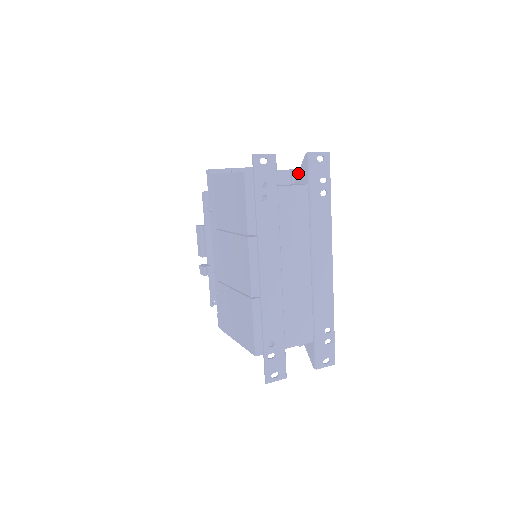
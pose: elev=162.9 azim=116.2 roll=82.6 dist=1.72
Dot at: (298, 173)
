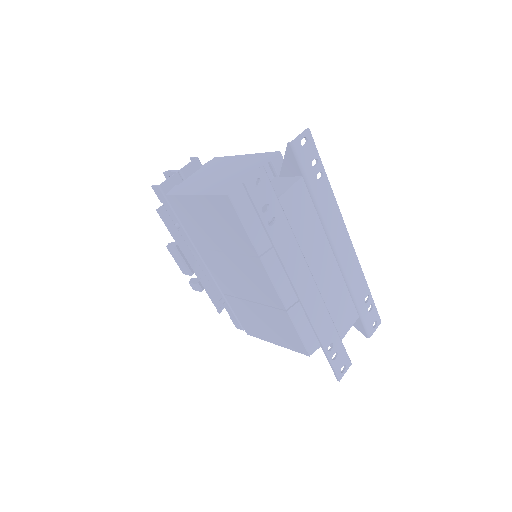
Dot at: (282, 165)
